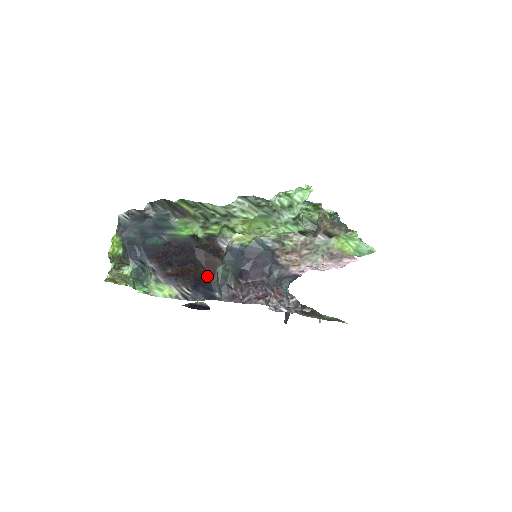
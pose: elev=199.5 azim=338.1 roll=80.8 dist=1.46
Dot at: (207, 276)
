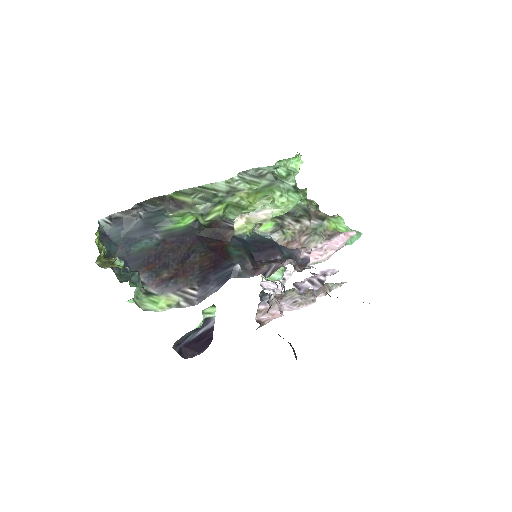
Dot at: (219, 258)
